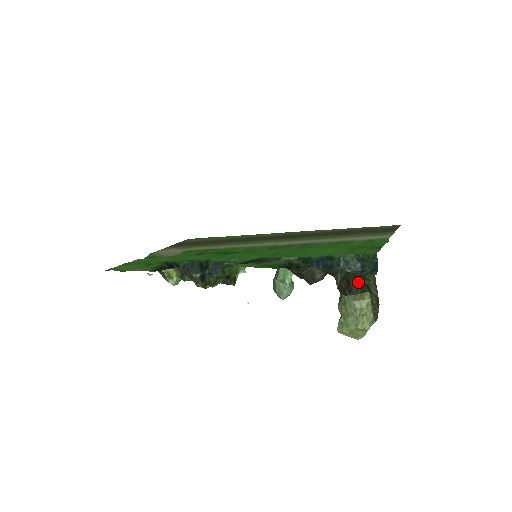
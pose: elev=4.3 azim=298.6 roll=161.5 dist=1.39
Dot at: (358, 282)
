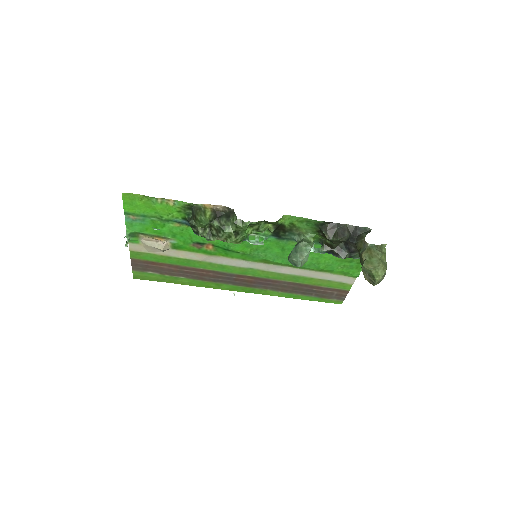
Dot at: occluded
